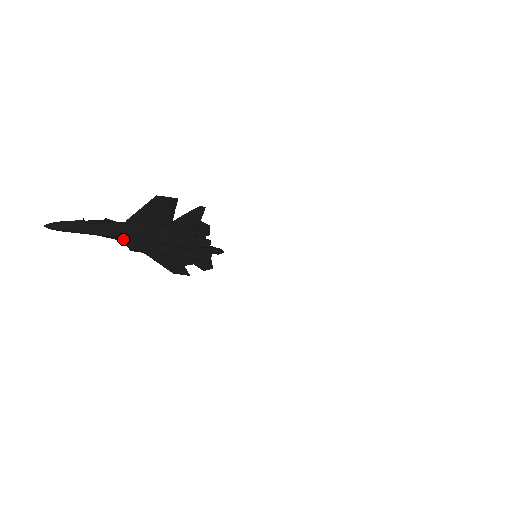
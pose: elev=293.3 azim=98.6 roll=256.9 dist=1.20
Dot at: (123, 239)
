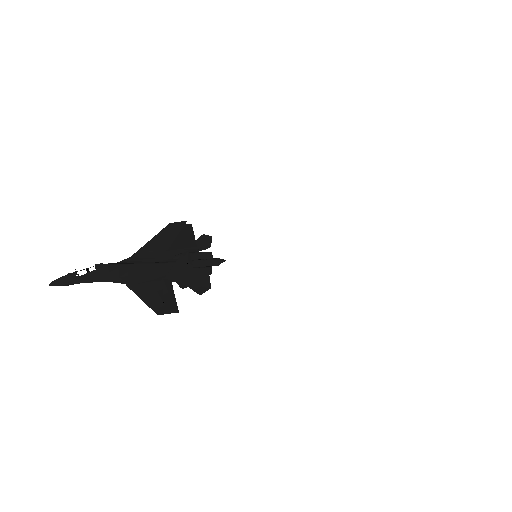
Dot at: occluded
